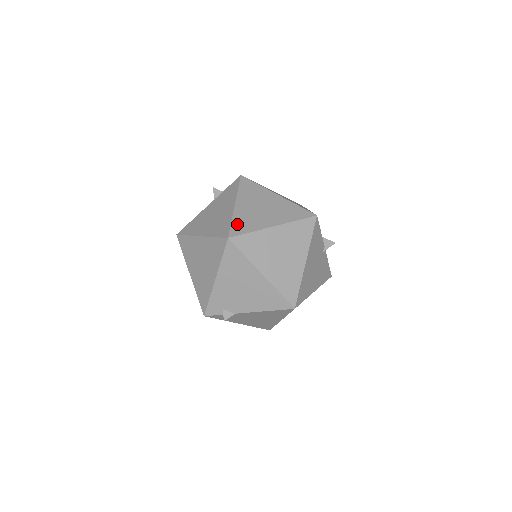
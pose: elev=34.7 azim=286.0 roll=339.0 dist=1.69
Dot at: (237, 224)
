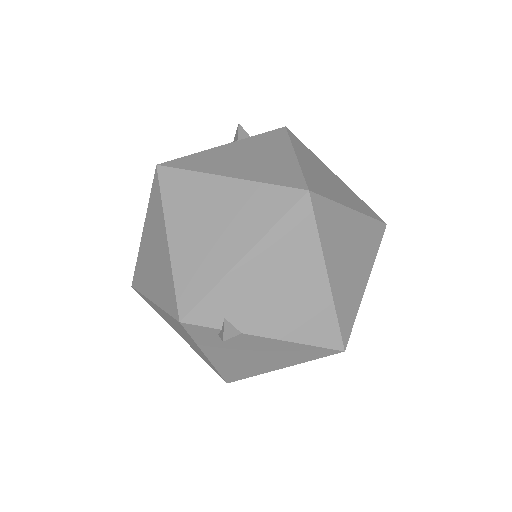
Dot at: (311, 179)
